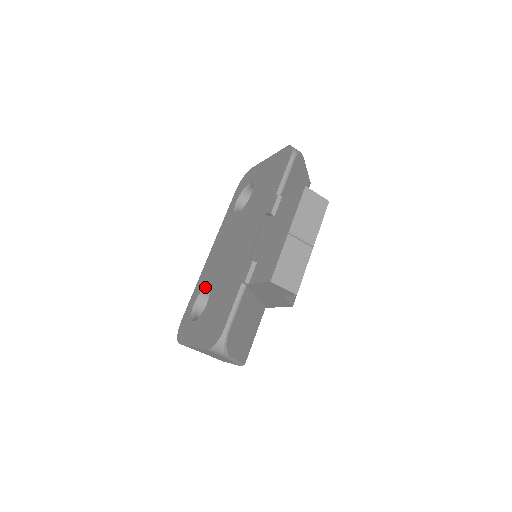
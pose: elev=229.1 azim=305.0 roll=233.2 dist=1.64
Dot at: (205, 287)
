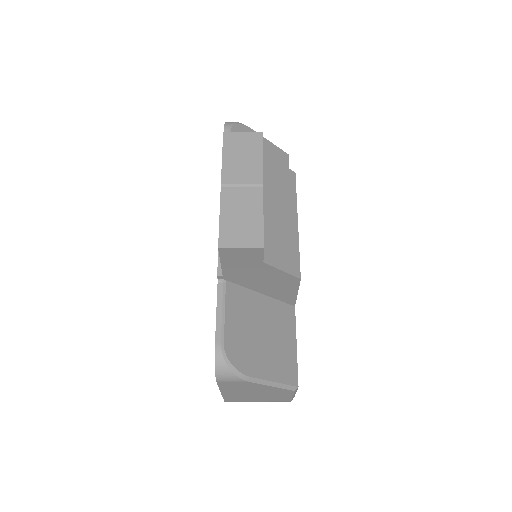
Dot at: occluded
